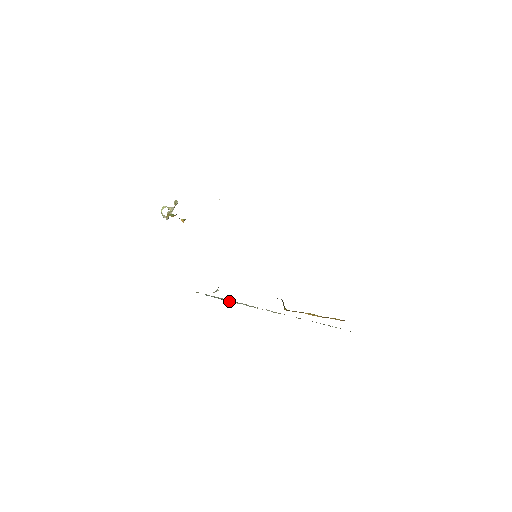
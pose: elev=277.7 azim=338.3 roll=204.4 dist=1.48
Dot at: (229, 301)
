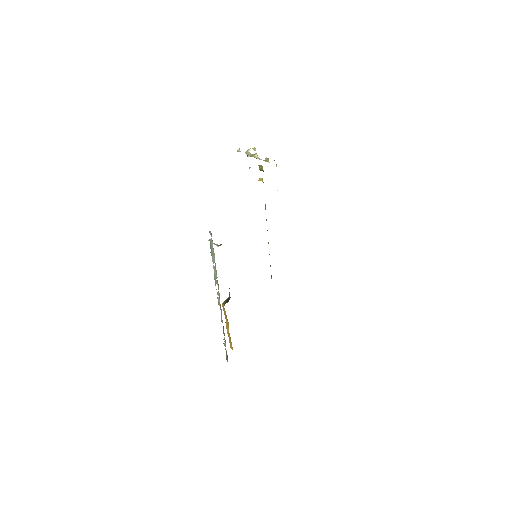
Dot at: (212, 260)
